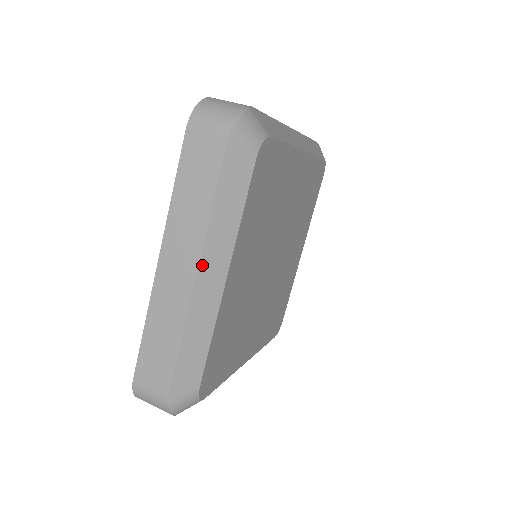
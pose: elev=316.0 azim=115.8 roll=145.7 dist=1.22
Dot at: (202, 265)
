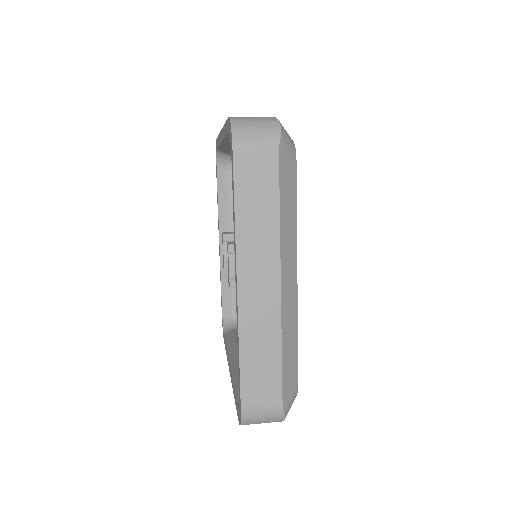
Dot at: (282, 272)
